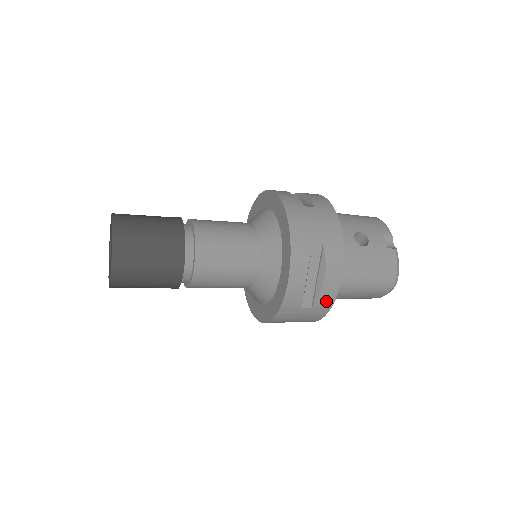
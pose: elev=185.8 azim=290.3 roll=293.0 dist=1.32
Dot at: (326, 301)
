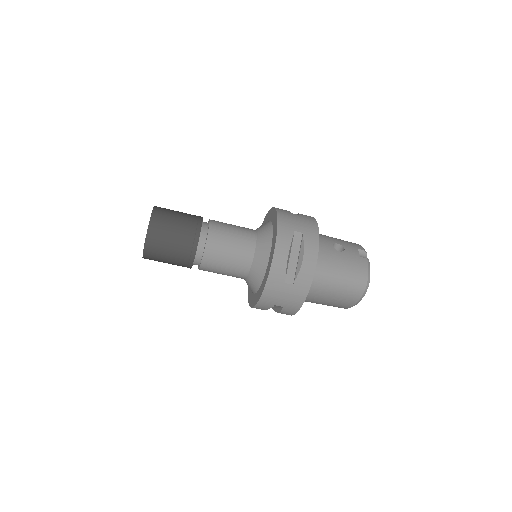
Dot at: (305, 280)
